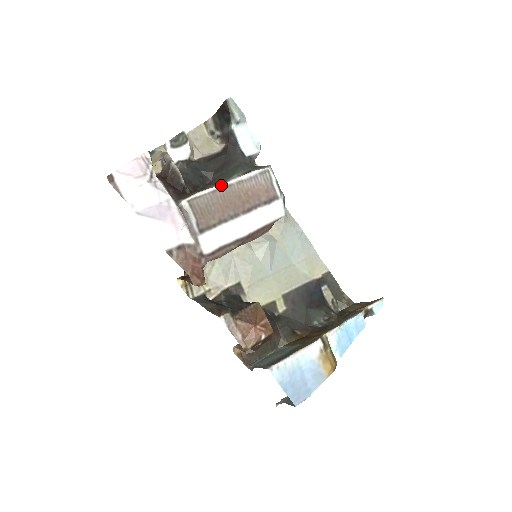
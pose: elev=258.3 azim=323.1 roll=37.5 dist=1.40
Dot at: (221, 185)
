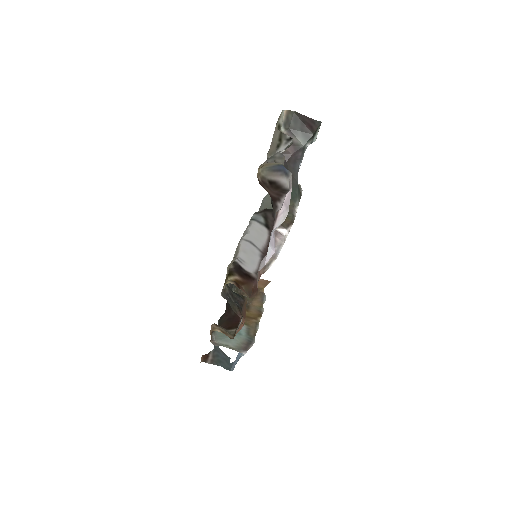
Dot at: occluded
